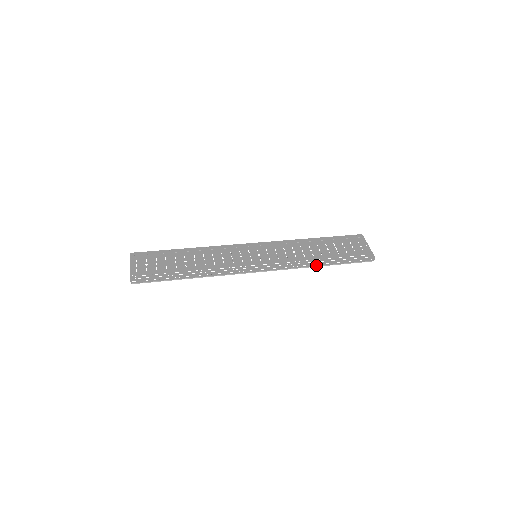
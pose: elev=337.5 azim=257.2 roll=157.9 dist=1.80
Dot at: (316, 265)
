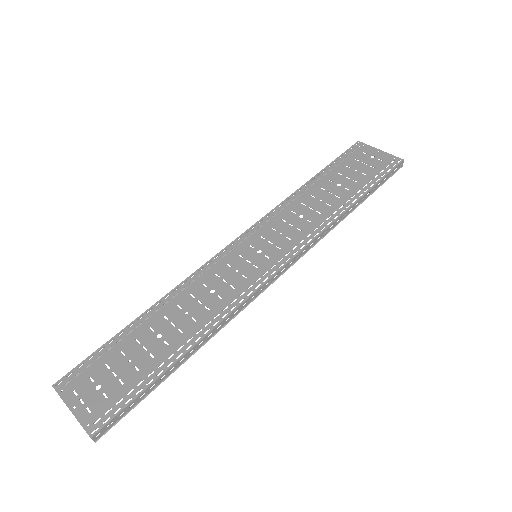
Dot at: (344, 216)
